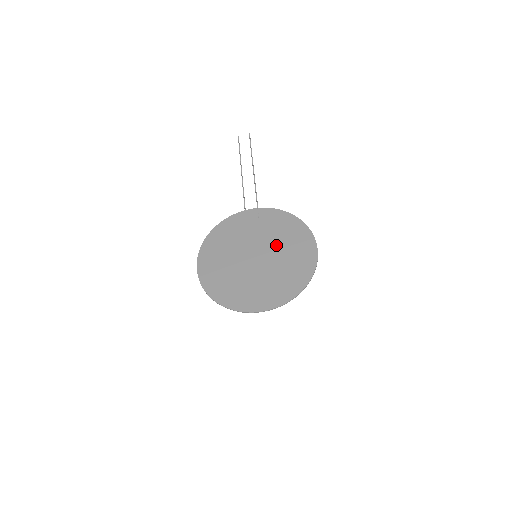
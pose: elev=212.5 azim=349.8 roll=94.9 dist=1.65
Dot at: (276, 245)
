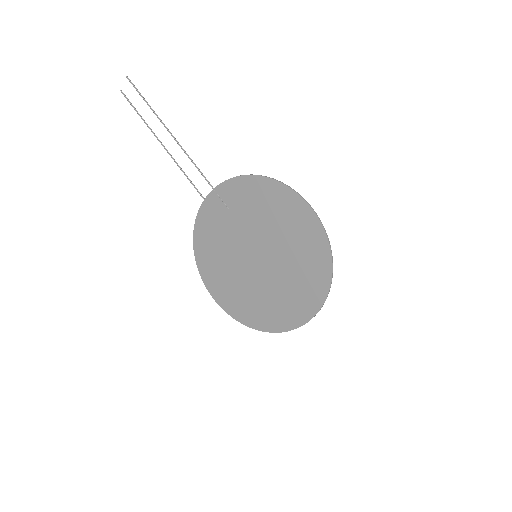
Dot at: (266, 231)
